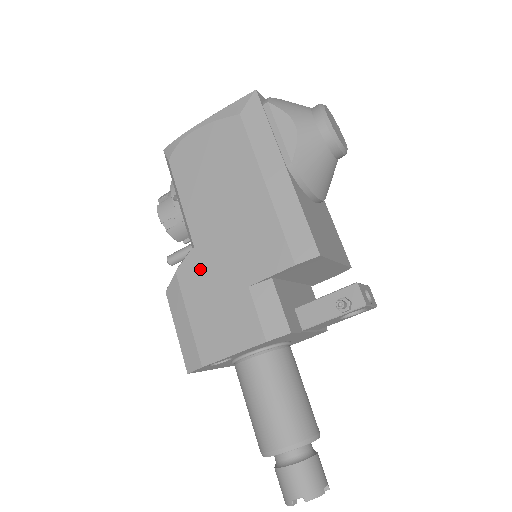
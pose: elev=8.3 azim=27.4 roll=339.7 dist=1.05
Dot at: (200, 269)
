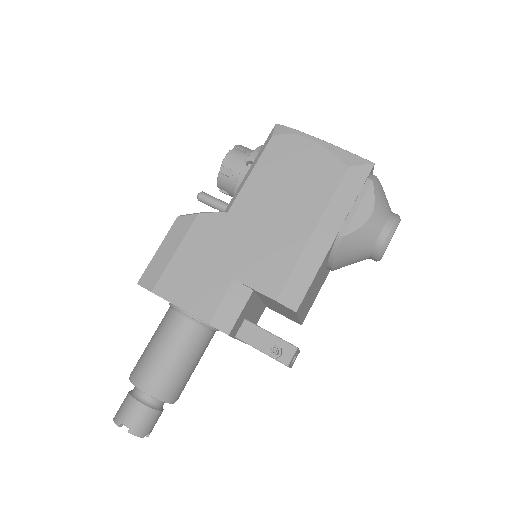
Dot at: (216, 231)
